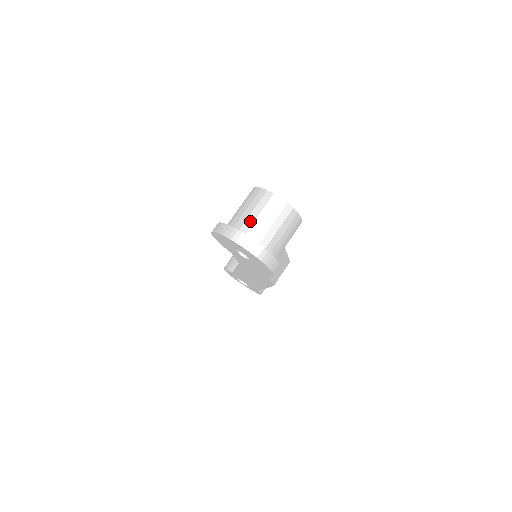
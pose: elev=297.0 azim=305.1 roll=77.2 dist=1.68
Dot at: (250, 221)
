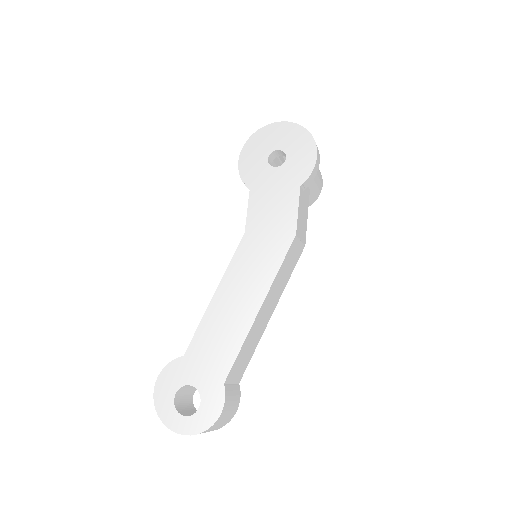
Dot at: occluded
